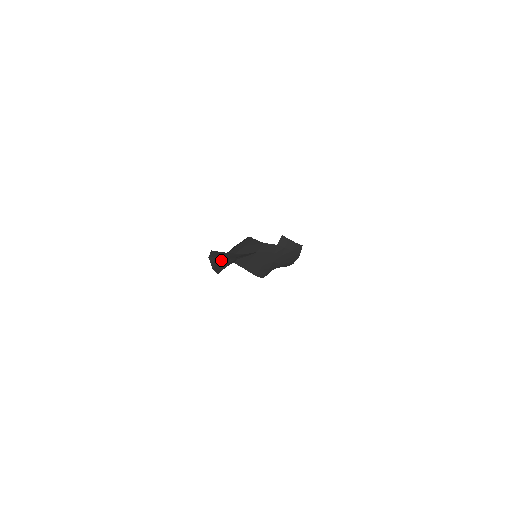
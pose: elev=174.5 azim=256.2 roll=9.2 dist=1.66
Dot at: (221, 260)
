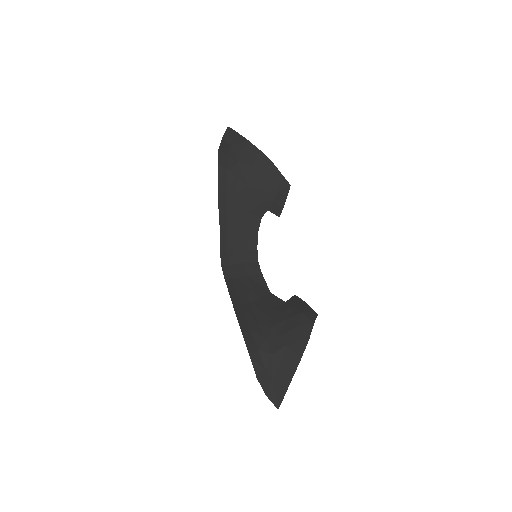
Dot at: (229, 150)
